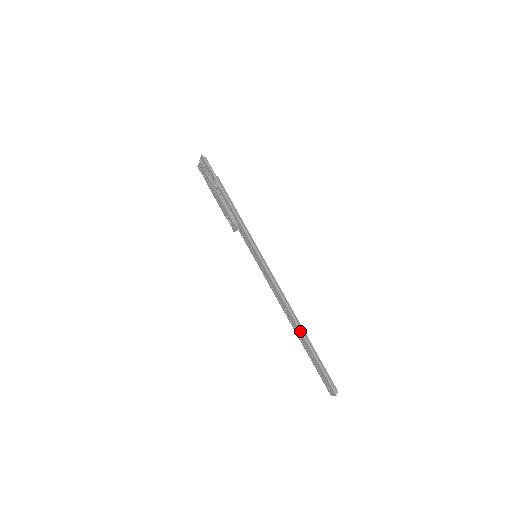
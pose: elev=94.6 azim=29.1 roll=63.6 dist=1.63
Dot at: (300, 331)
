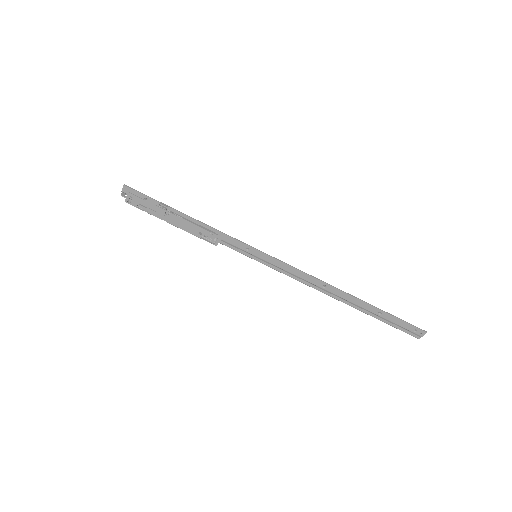
Dot at: (353, 296)
